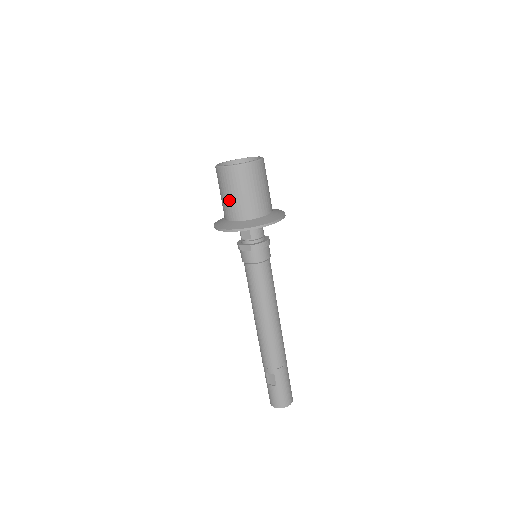
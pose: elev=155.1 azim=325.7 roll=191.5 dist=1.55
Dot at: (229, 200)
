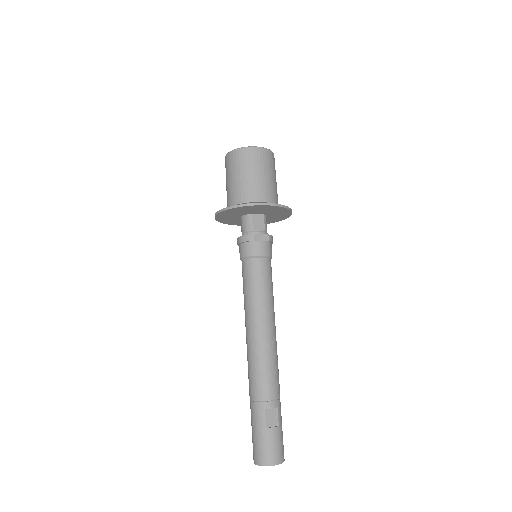
Dot at: (260, 180)
